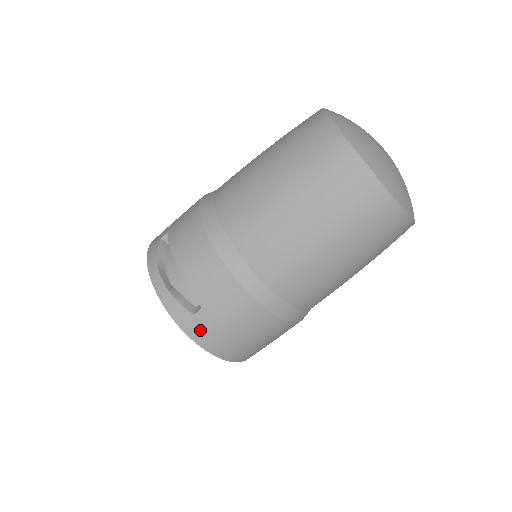
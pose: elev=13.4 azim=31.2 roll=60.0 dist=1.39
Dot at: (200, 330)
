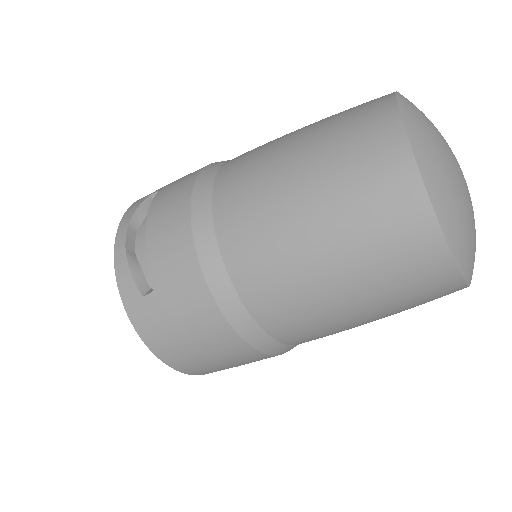
Dot at: (145, 318)
